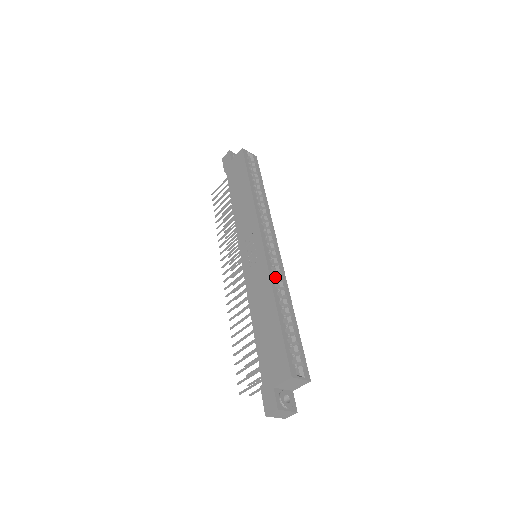
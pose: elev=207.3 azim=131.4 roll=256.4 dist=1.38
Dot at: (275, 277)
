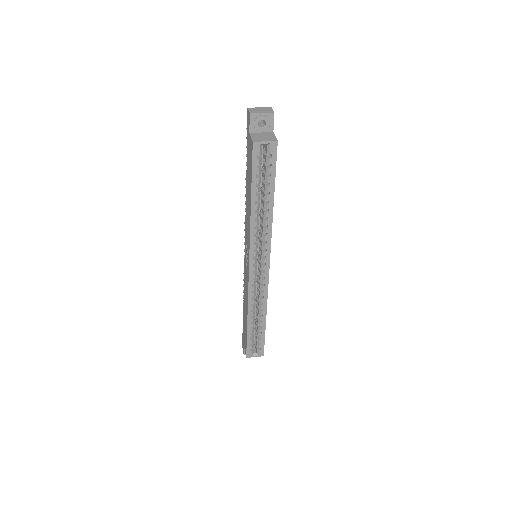
Dot at: (259, 291)
